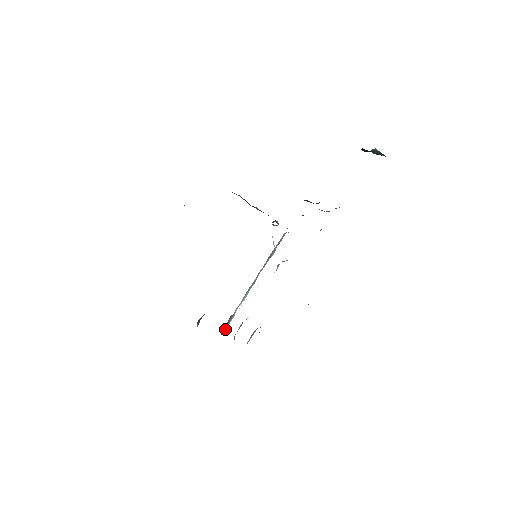
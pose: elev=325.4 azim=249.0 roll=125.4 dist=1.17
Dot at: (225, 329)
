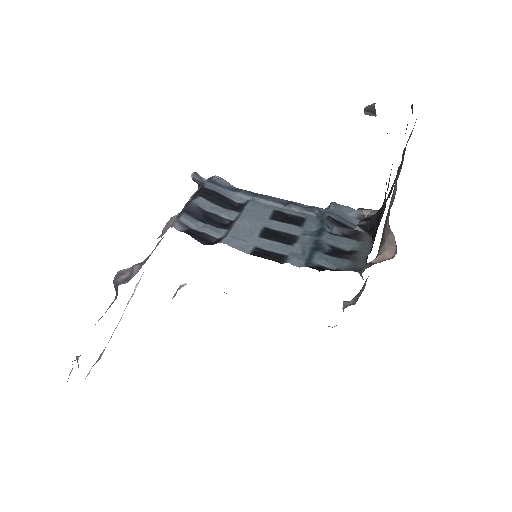
Dot at: occluded
